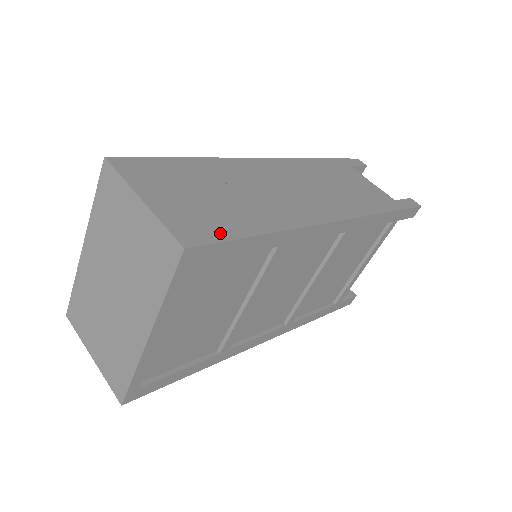
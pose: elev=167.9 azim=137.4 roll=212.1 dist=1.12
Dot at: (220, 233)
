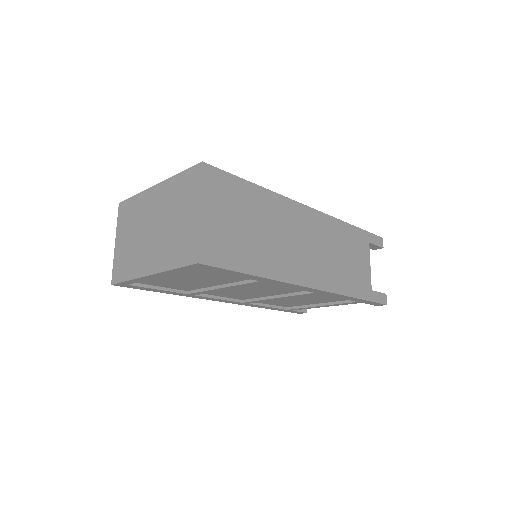
Dot at: (227, 261)
